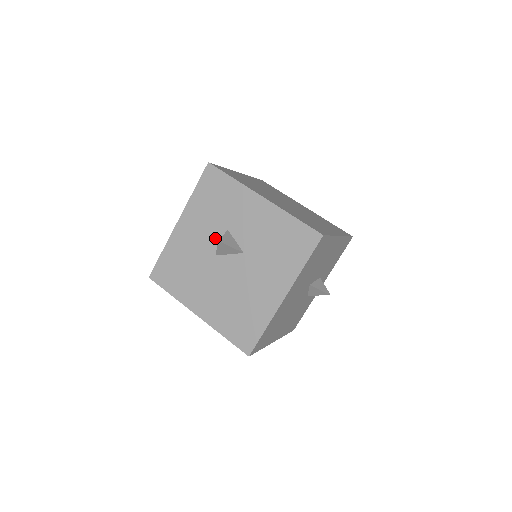
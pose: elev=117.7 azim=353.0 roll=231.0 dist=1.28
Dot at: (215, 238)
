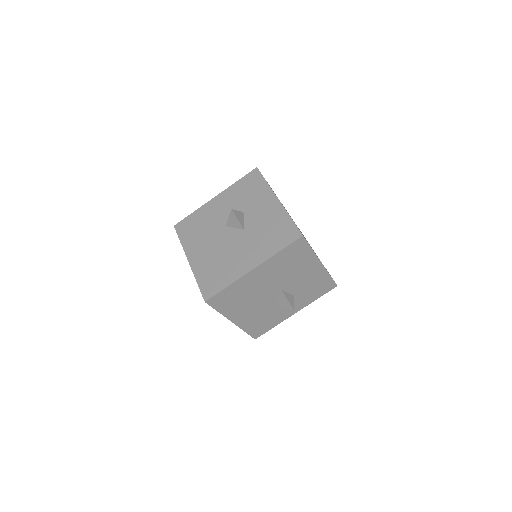
Dot at: occluded
